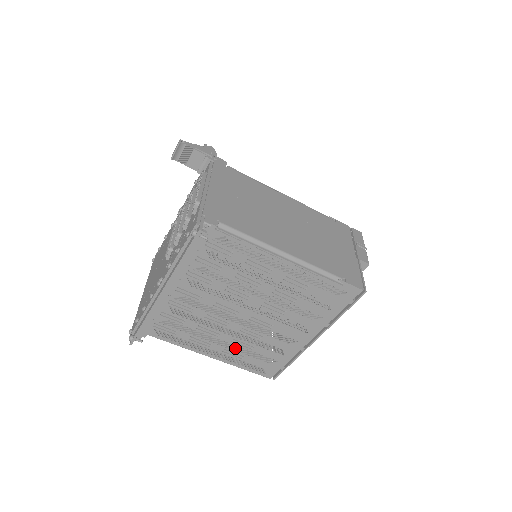
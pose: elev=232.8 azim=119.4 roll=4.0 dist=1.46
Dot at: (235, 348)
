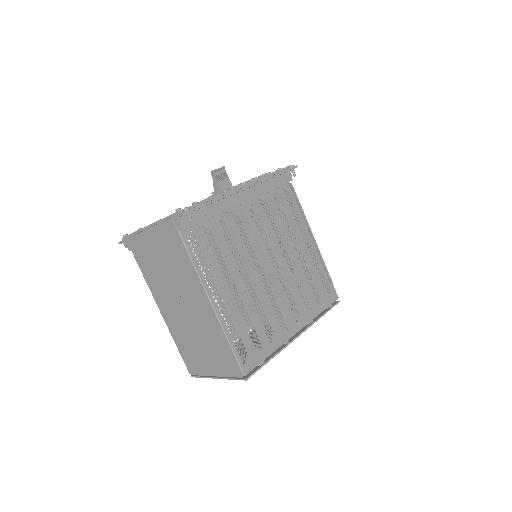
Dot at: occluded
